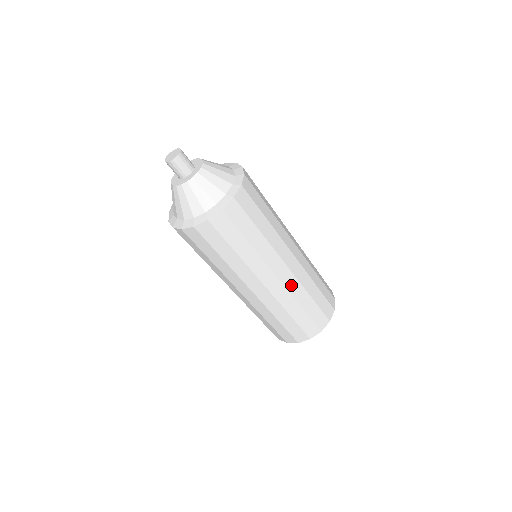
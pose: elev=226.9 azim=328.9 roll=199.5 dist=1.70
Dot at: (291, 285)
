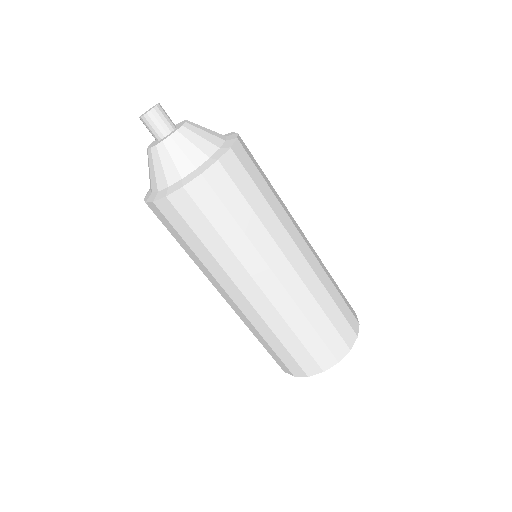
Dot at: (308, 279)
